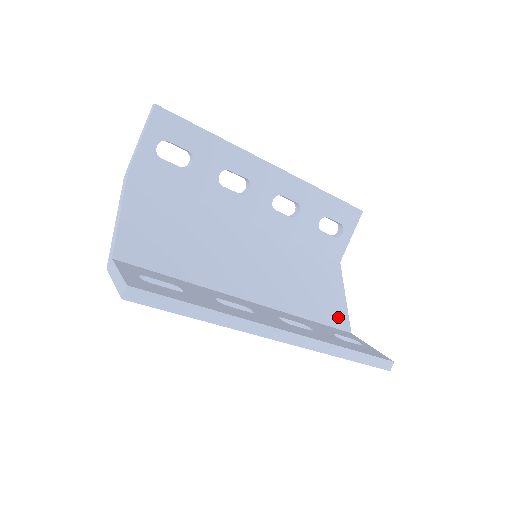
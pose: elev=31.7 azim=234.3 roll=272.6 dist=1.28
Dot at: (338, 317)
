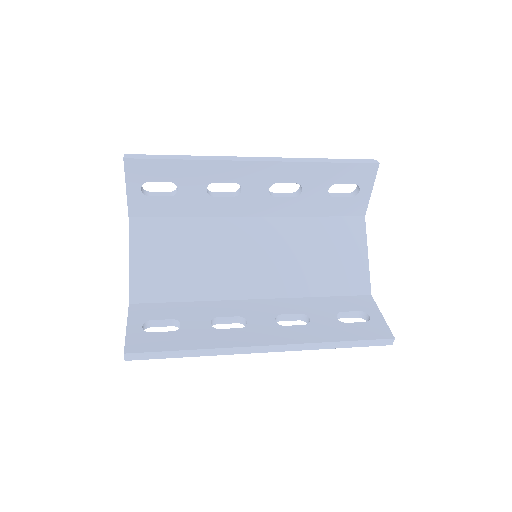
Dot at: (356, 282)
